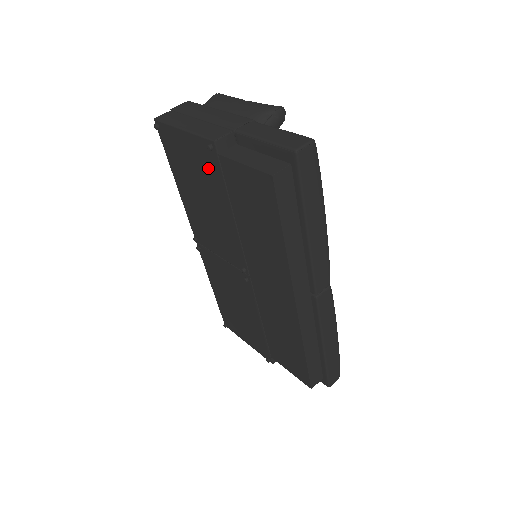
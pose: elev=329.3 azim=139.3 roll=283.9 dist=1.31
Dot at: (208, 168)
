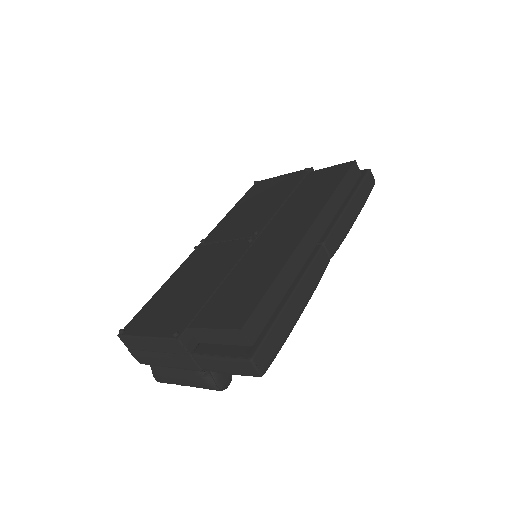
Dot at: (289, 182)
